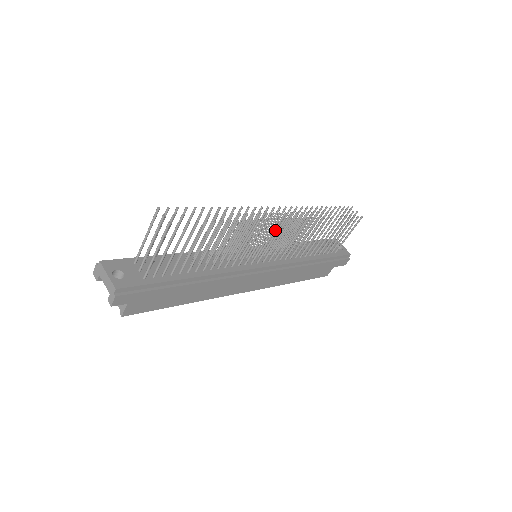
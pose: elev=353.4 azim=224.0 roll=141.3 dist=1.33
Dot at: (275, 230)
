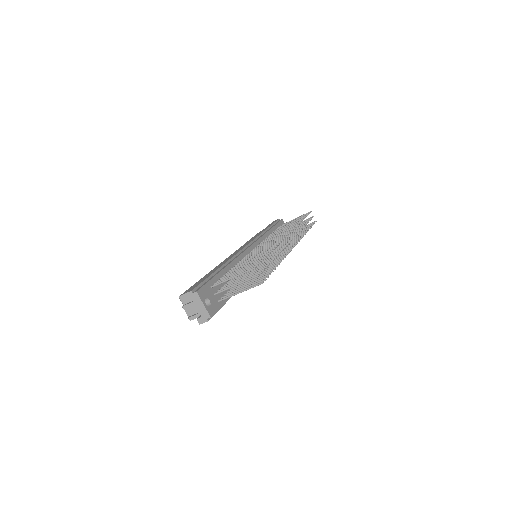
Dot at: occluded
